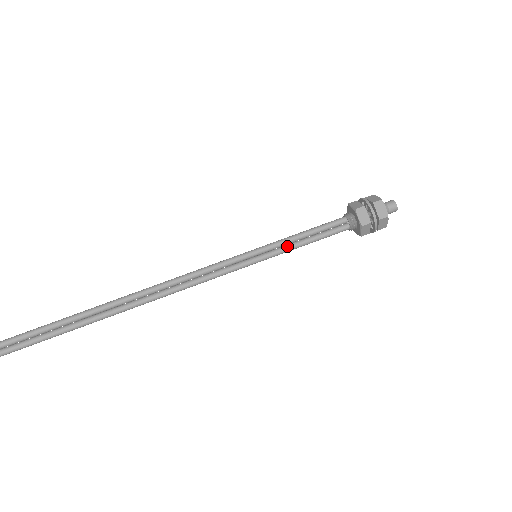
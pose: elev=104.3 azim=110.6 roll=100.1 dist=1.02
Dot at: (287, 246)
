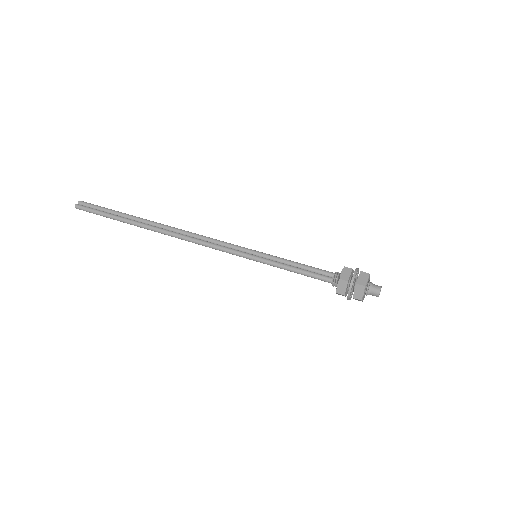
Dot at: (280, 262)
